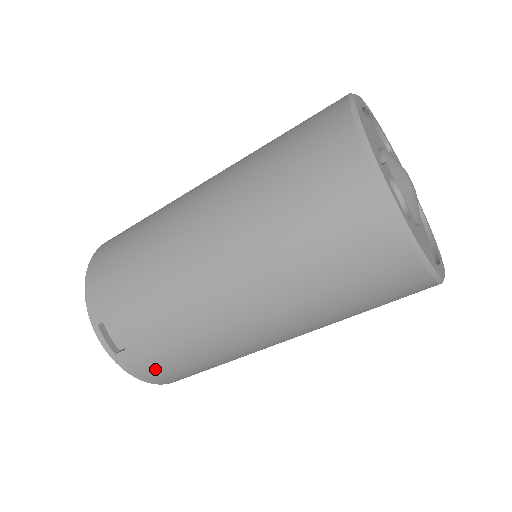
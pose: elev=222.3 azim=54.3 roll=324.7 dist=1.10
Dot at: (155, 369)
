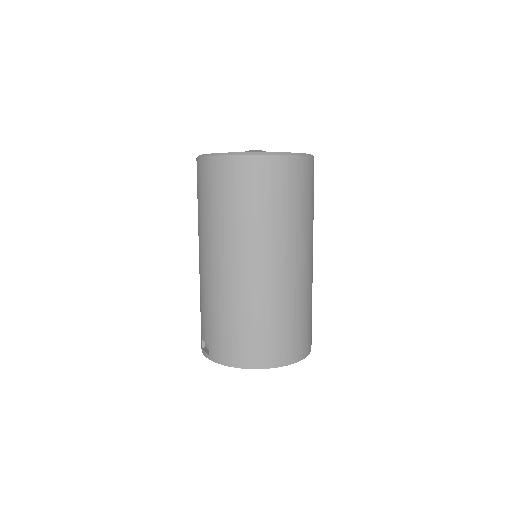
Dot at: (226, 347)
